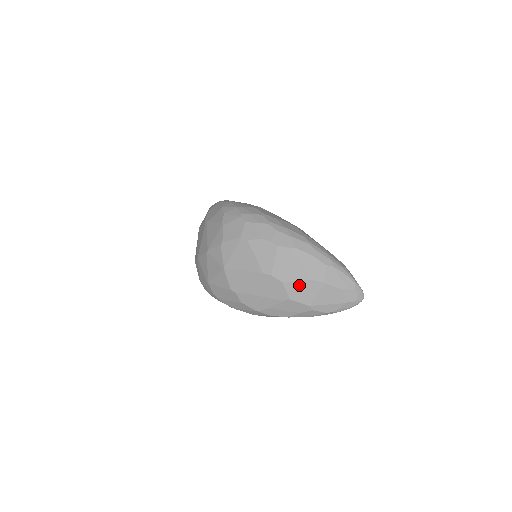
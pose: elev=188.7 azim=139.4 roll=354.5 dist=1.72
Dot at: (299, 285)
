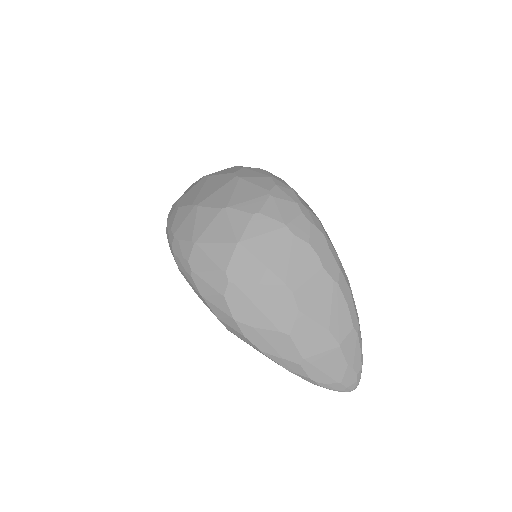
Dot at: (313, 327)
